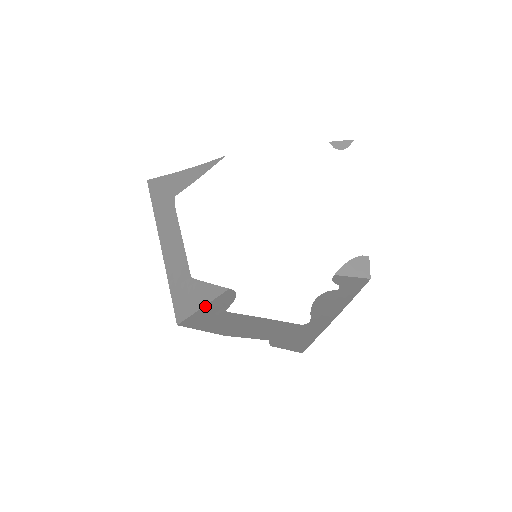
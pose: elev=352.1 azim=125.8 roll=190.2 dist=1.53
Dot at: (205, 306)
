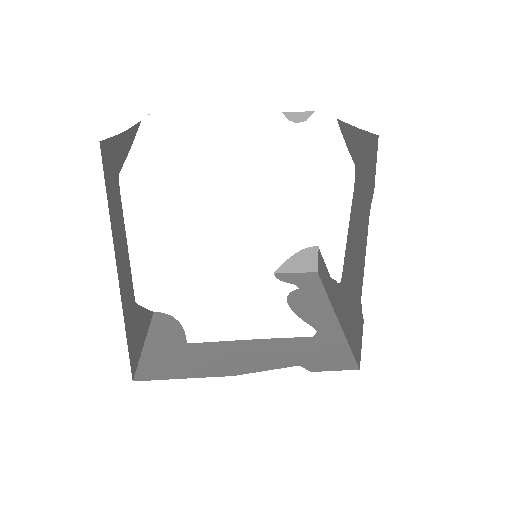
Dot at: (146, 343)
